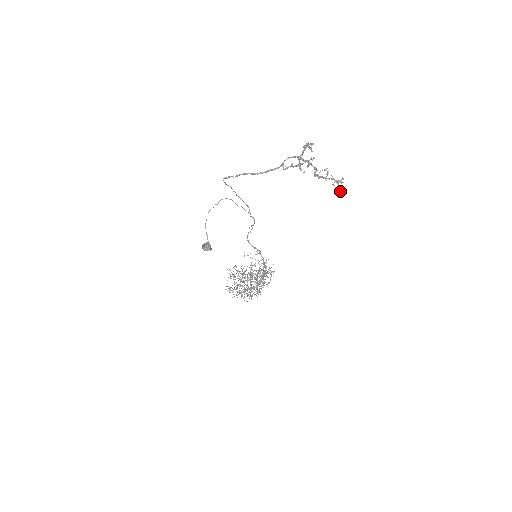
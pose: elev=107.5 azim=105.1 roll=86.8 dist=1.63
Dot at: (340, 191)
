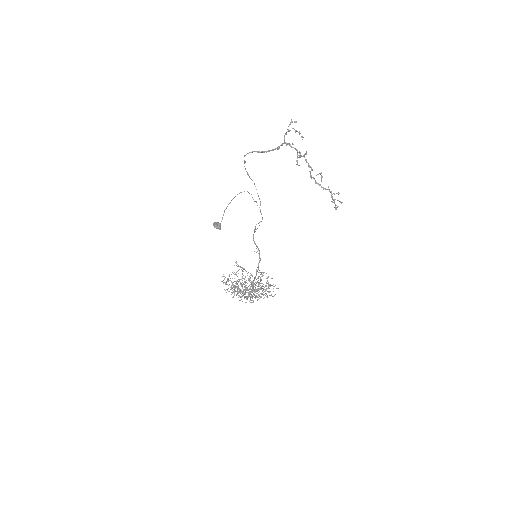
Dot at: occluded
